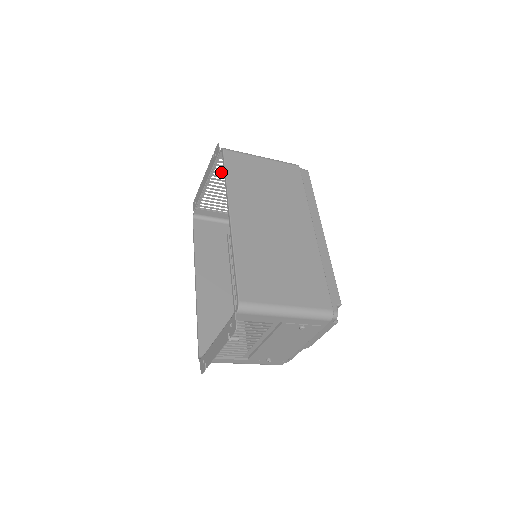
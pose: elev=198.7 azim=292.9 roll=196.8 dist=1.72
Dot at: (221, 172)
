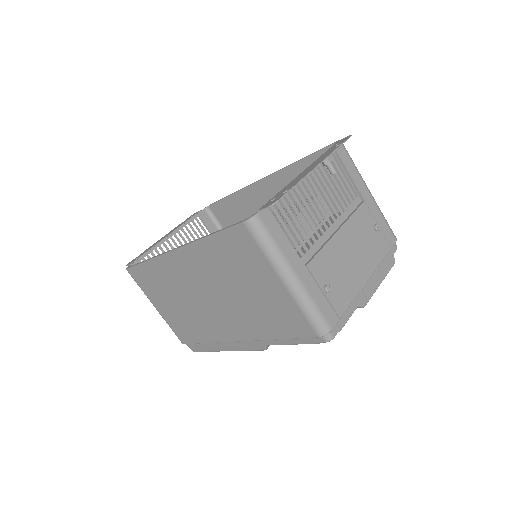
Dot at: (190, 232)
